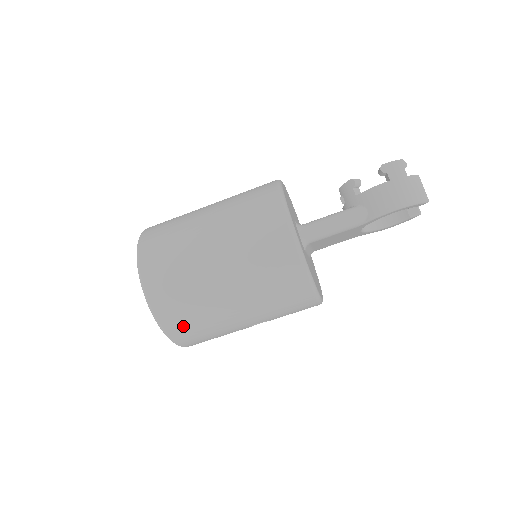
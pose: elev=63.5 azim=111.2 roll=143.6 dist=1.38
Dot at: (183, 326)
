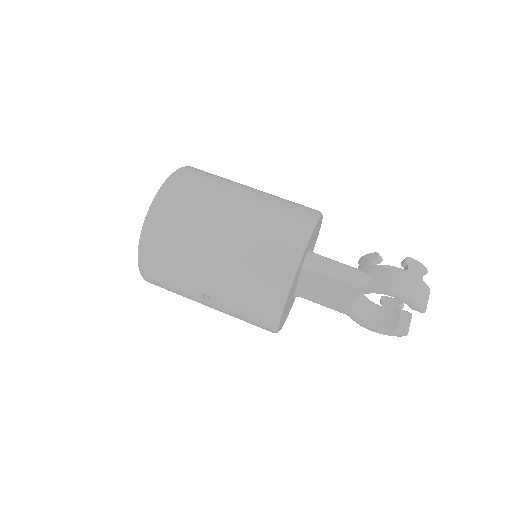
Dot at: (161, 239)
